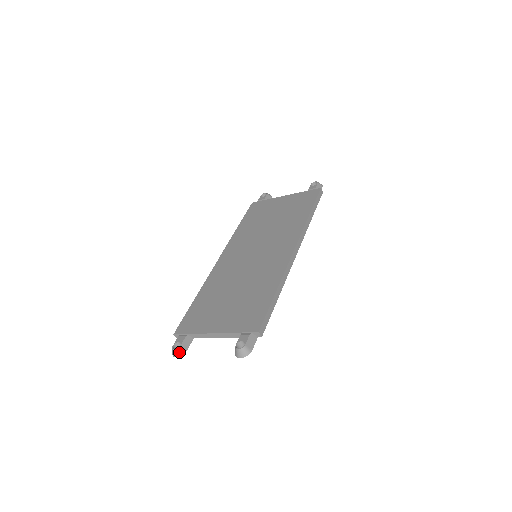
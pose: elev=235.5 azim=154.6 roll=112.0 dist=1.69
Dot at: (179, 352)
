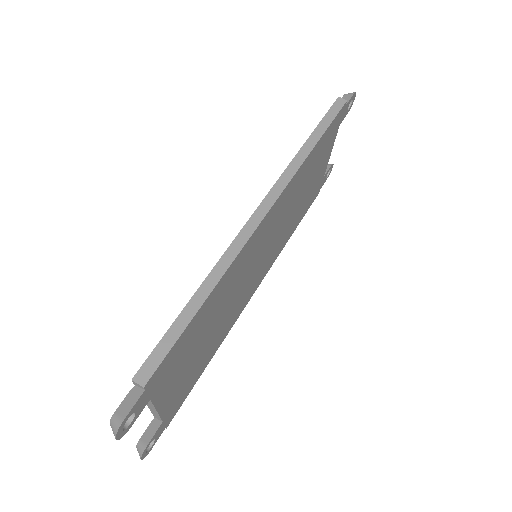
Dot at: (139, 450)
